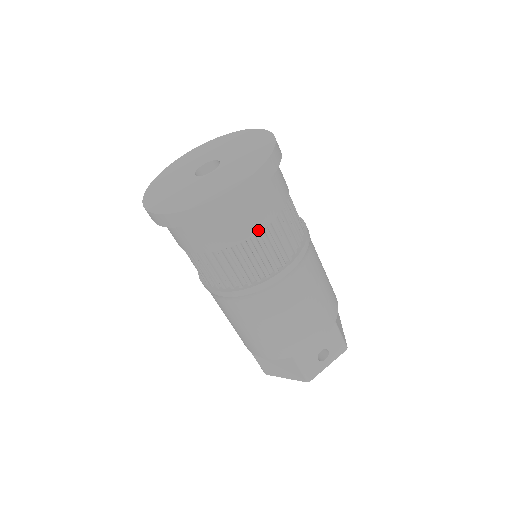
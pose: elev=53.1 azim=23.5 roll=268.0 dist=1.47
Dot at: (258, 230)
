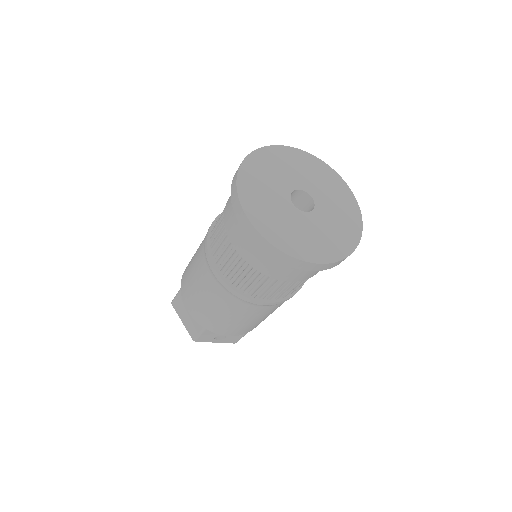
Dot at: (285, 280)
